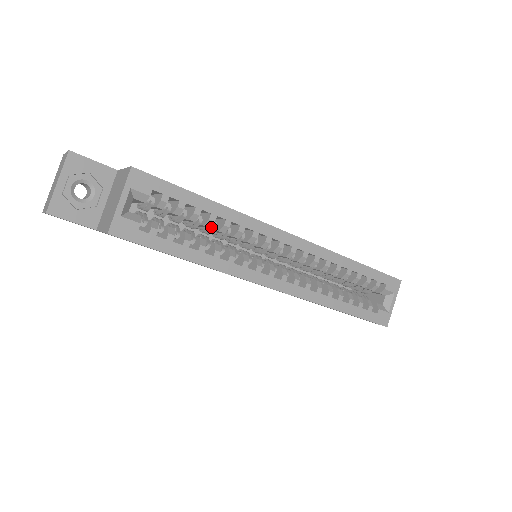
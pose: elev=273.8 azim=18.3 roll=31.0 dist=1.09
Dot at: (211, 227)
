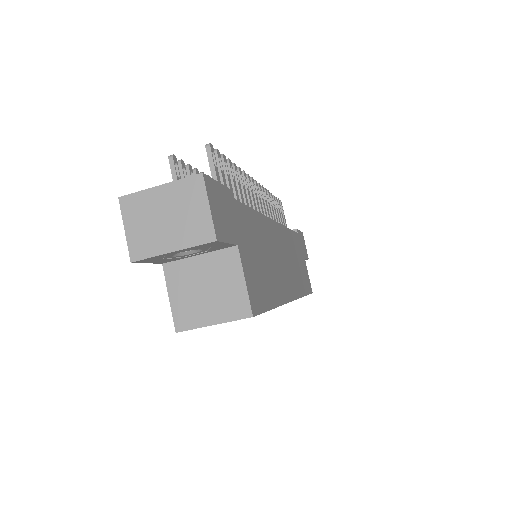
Dot at: occluded
